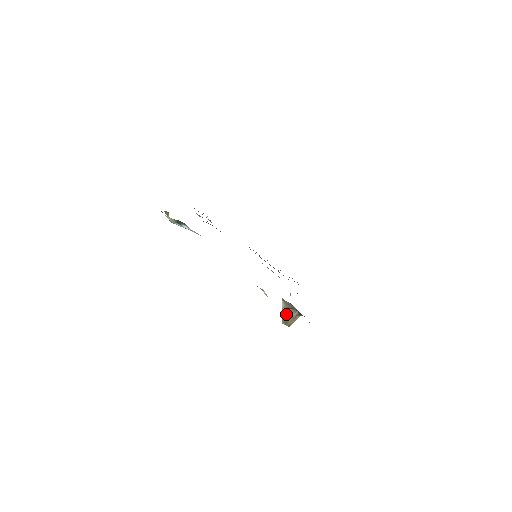
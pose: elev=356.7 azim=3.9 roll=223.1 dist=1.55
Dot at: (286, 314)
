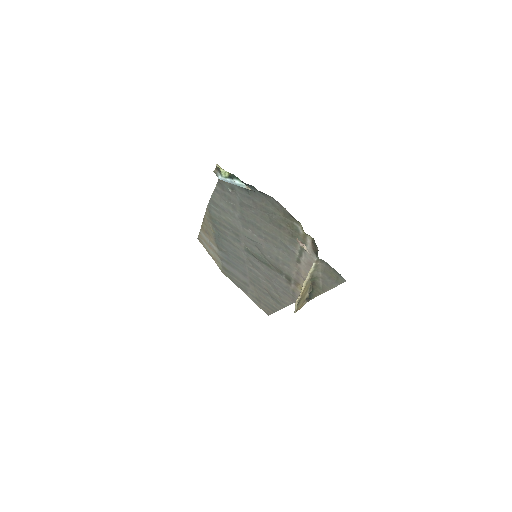
Dot at: (306, 287)
